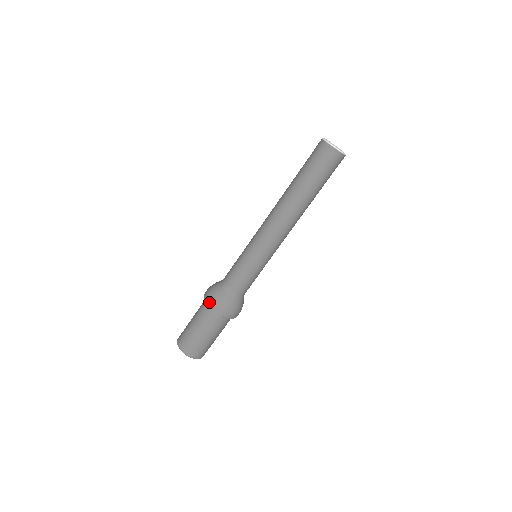
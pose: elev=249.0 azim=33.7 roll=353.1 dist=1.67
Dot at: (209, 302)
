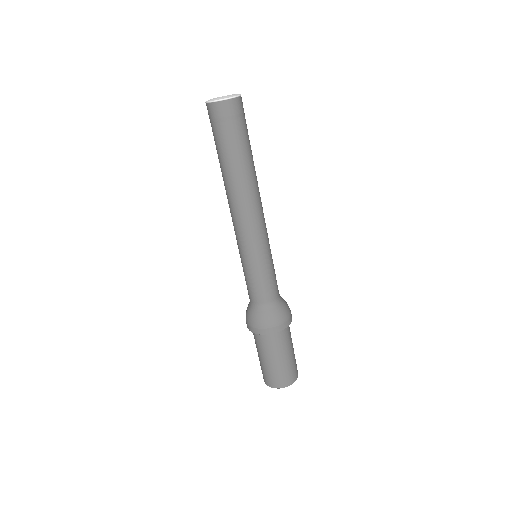
Dot at: (262, 332)
